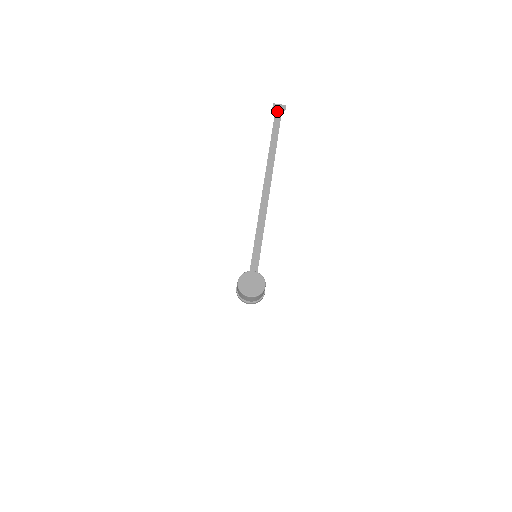
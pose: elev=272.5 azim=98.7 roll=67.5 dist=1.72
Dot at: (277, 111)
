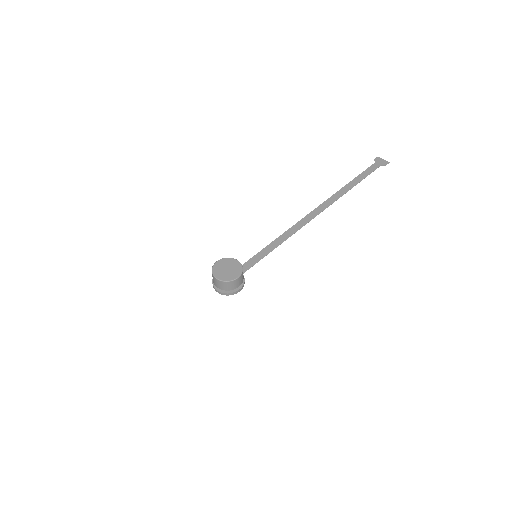
Dot at: (377, 163)
